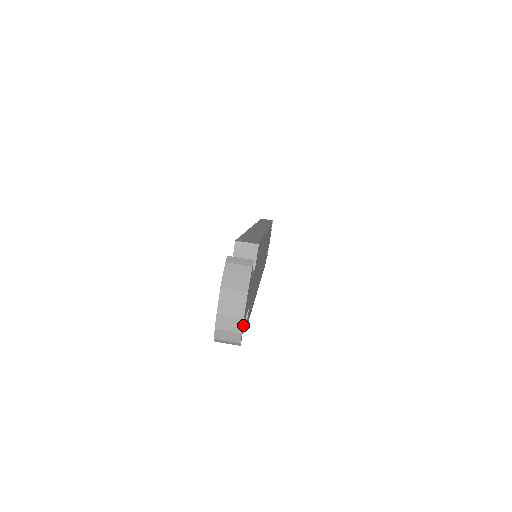
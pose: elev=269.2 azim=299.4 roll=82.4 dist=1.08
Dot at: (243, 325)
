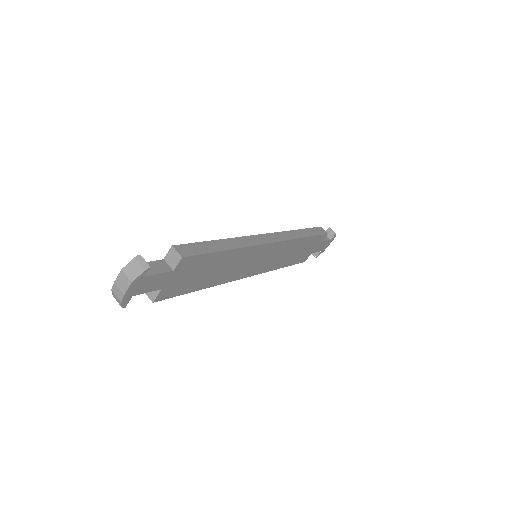
Dot at: (128, 298)
